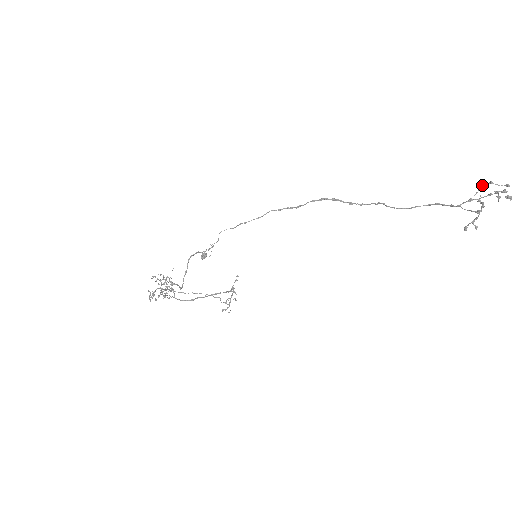
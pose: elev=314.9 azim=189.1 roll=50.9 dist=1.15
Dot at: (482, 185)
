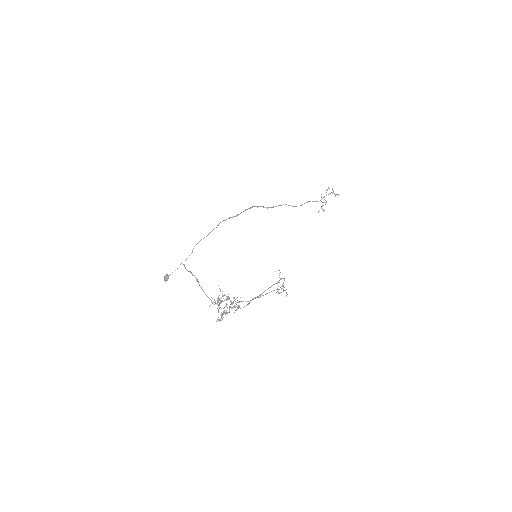
Dot at: occluded
